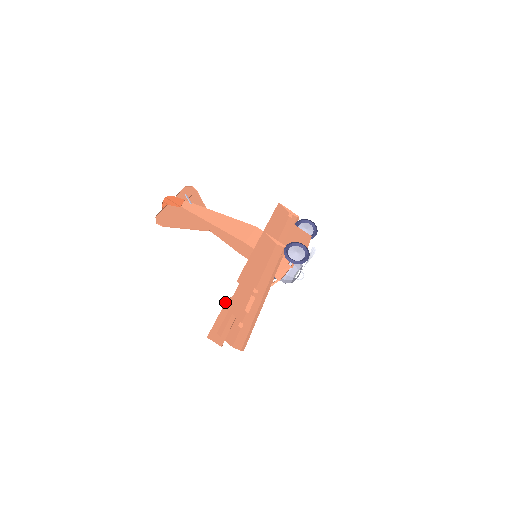
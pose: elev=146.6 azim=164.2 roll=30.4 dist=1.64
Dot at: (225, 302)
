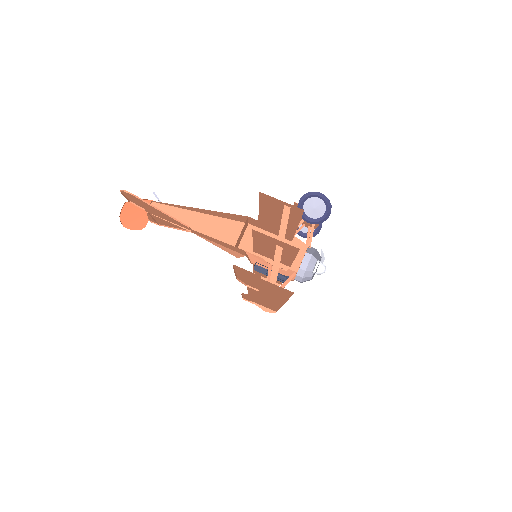
Dot at: (236, 278)
